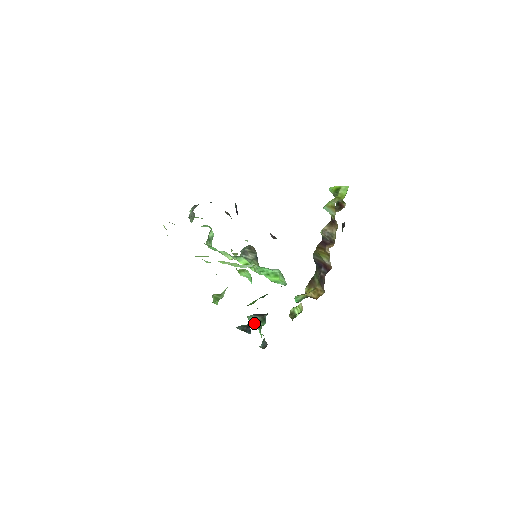
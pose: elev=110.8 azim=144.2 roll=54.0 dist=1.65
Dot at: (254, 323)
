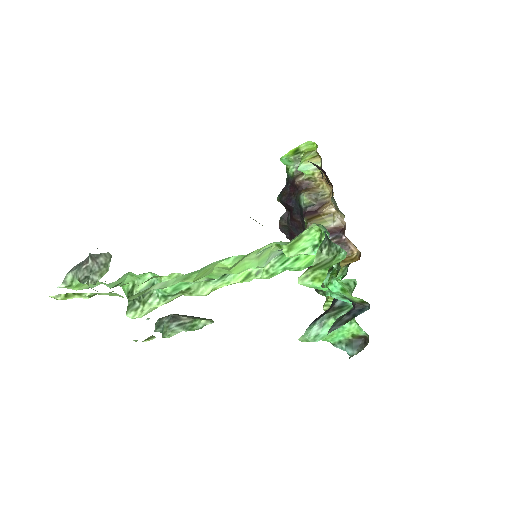
Dot at: (324, 330)
